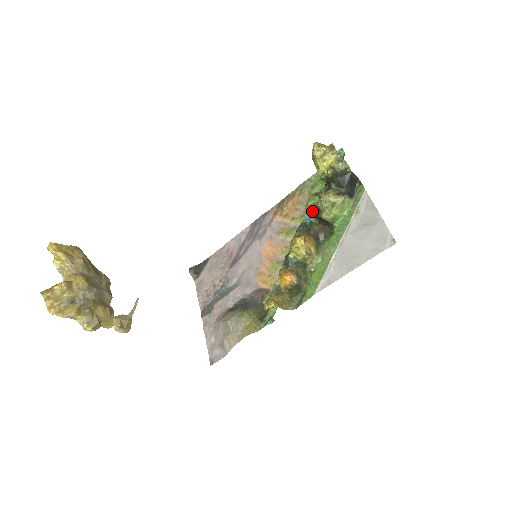
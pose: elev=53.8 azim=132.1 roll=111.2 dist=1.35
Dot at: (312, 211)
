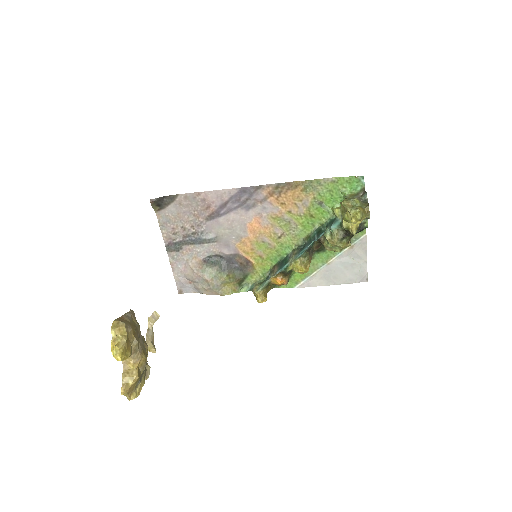
Dot at: (318, 236)
